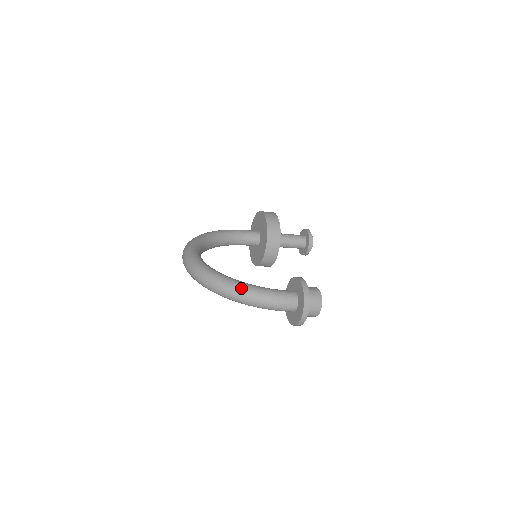
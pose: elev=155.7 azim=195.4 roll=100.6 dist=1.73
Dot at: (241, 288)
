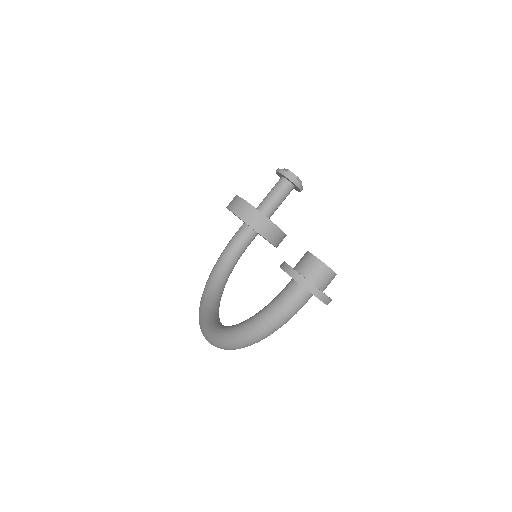
Dot at: (250, 329)
